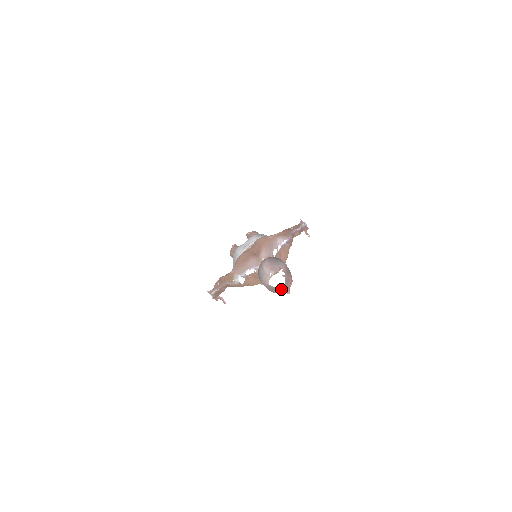
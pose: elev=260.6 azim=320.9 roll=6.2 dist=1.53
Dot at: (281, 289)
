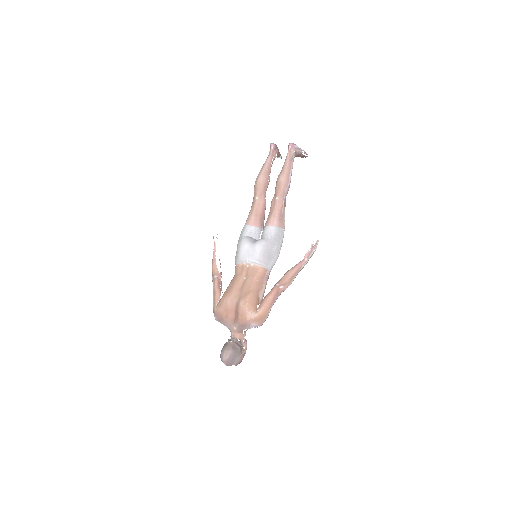
Dot at: occluded
